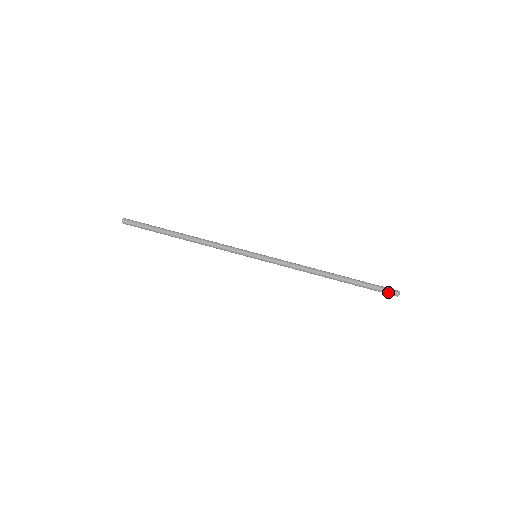
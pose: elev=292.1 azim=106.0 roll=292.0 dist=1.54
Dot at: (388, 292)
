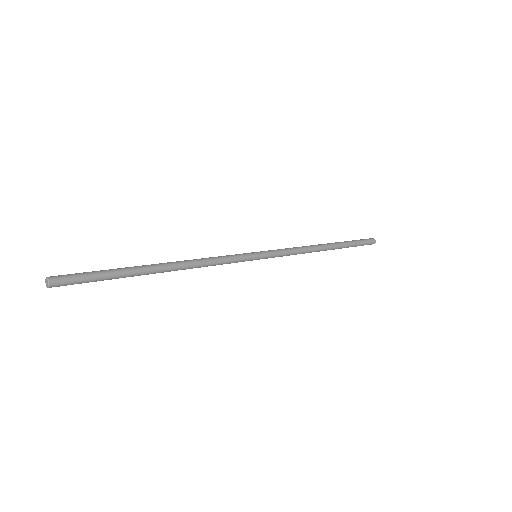
Dot at: (366, 239)
